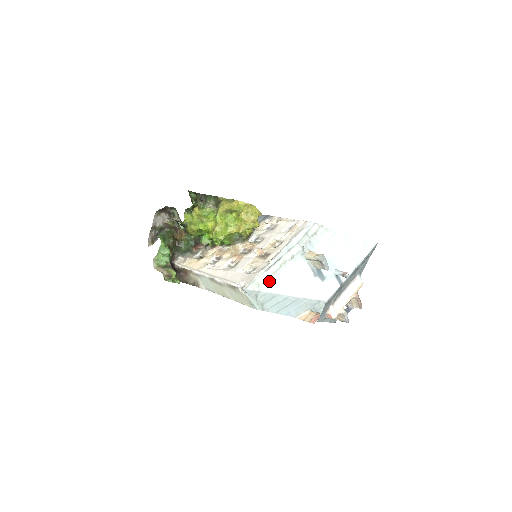
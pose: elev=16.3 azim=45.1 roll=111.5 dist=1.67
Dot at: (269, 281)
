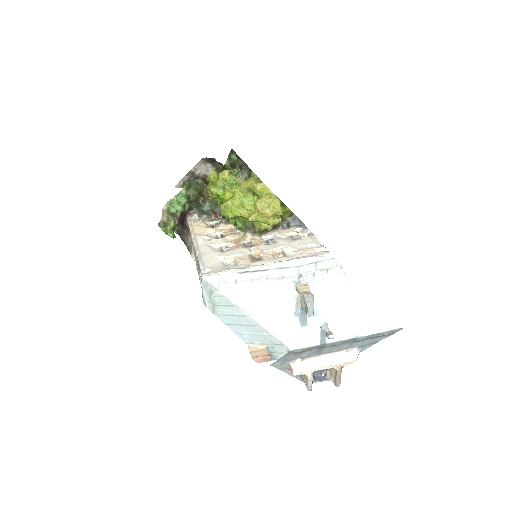
Dot at: (236, 286)
